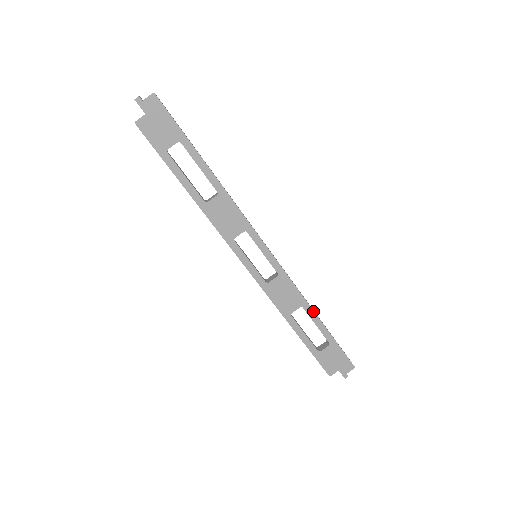
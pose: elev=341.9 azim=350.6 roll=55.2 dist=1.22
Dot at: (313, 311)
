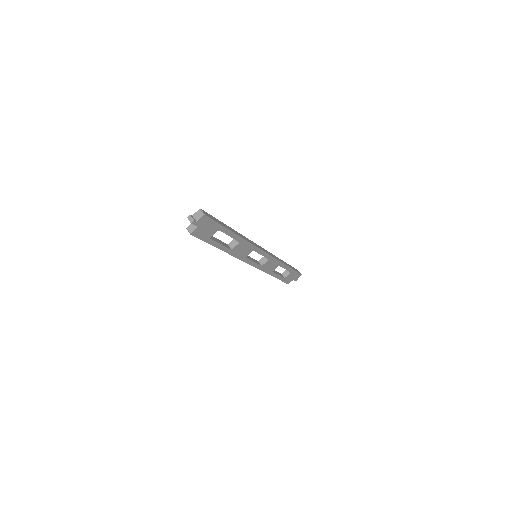
Dot at: (285, 265)
